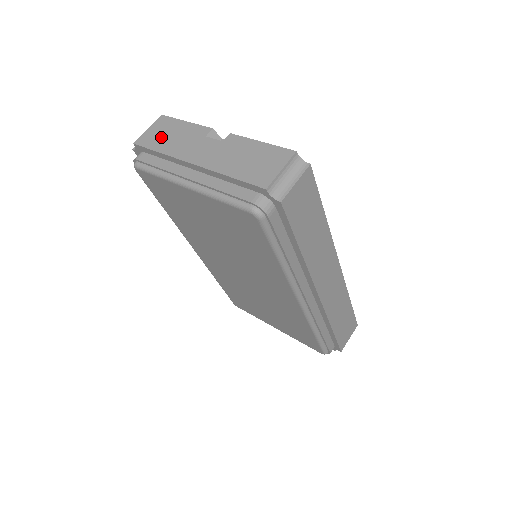
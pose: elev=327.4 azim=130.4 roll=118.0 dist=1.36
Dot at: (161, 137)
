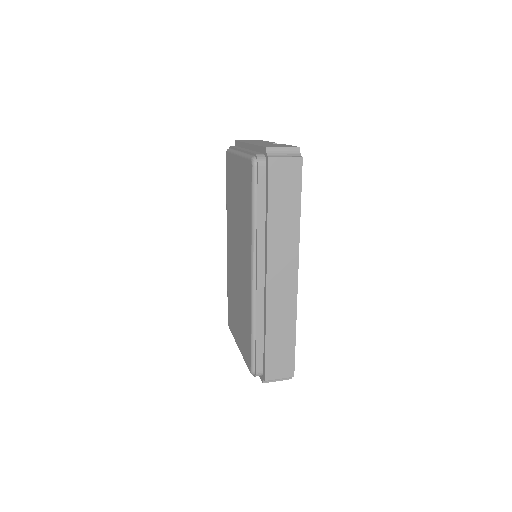
Dot at: occluded
